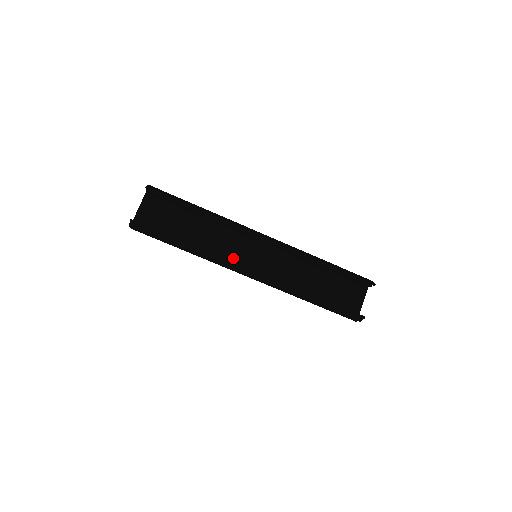
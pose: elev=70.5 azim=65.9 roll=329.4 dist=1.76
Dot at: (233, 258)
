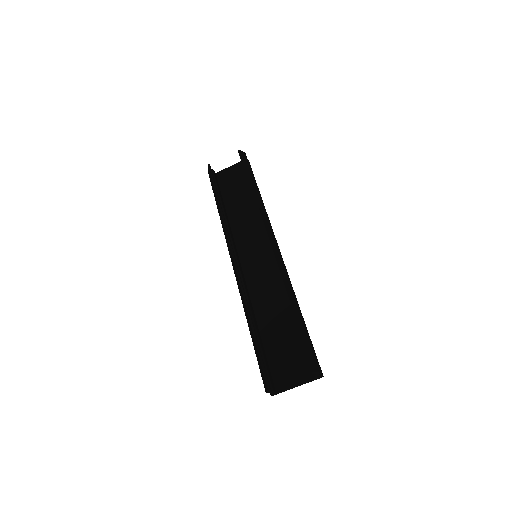
Dot at: (242, 245)
